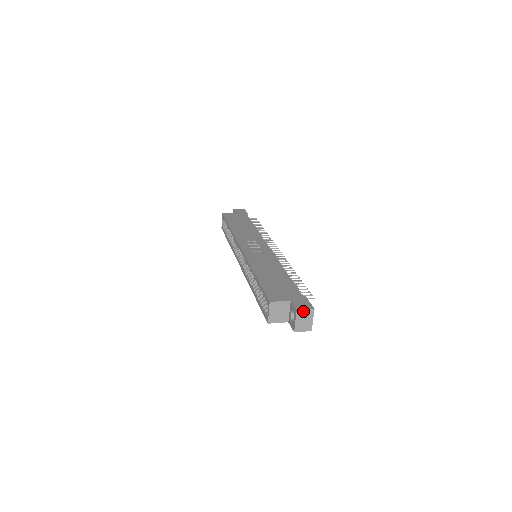
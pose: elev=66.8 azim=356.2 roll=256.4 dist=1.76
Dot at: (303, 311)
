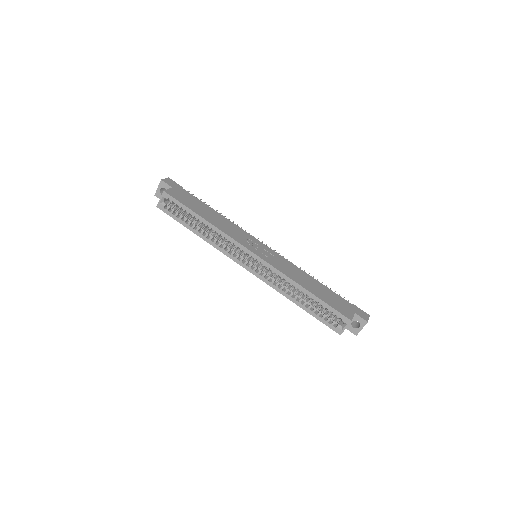
Dot at: occluded
